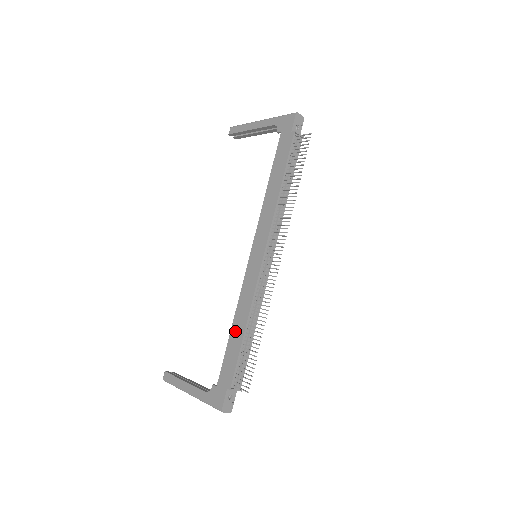
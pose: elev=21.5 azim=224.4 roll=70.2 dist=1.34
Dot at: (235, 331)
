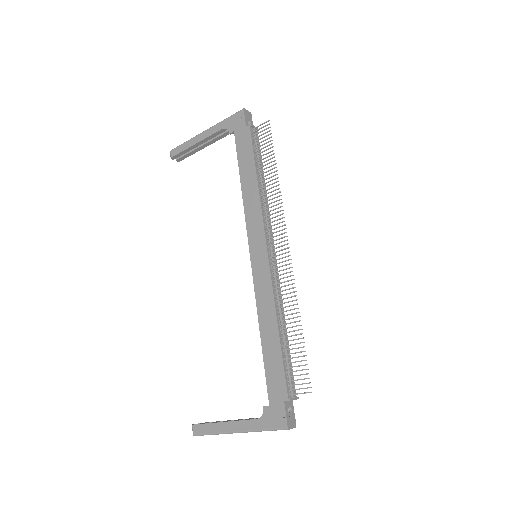
Dot at: (267, 338)
